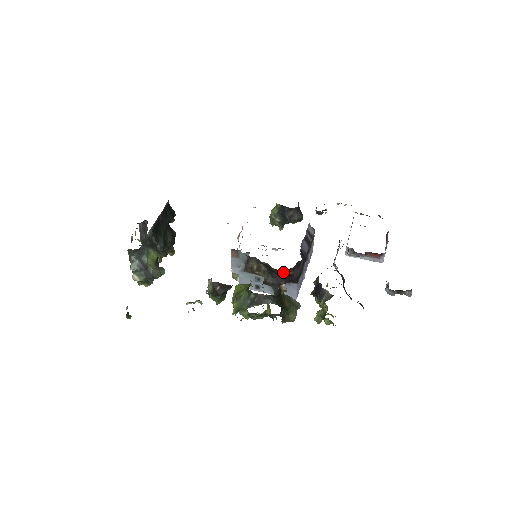
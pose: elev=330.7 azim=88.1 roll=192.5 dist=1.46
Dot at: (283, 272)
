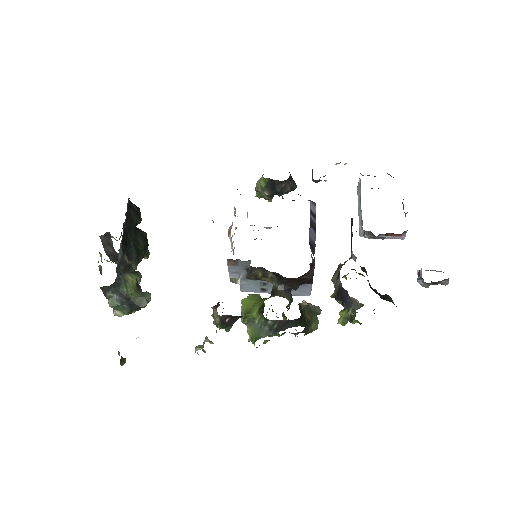
Dot at: (296, 278)
